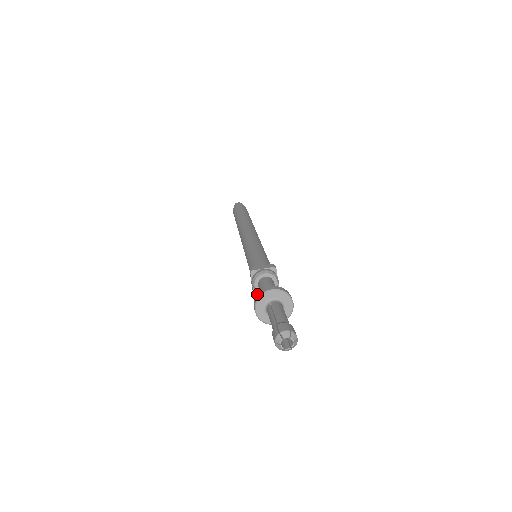
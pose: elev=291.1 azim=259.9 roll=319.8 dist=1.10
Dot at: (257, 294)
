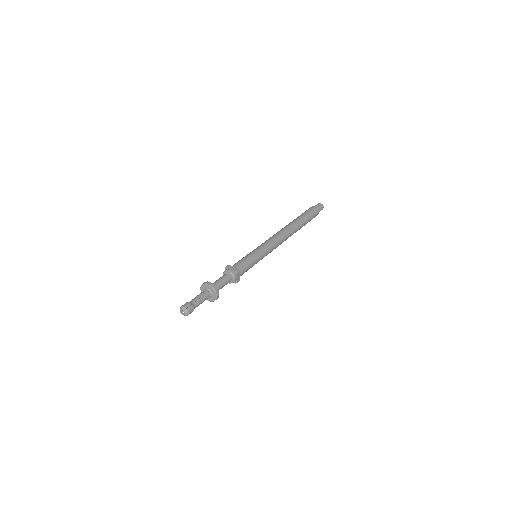
Dot at: (205, 282)
